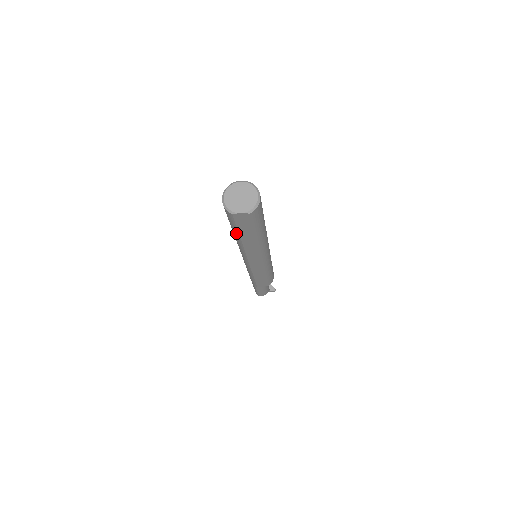
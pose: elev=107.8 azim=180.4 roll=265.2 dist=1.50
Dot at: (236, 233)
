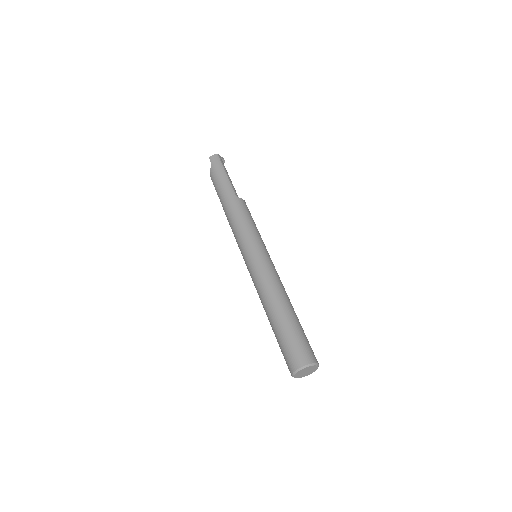
Dot at: (275, 335)
